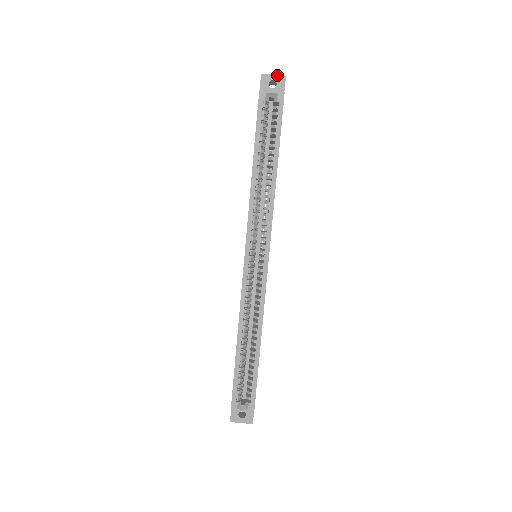
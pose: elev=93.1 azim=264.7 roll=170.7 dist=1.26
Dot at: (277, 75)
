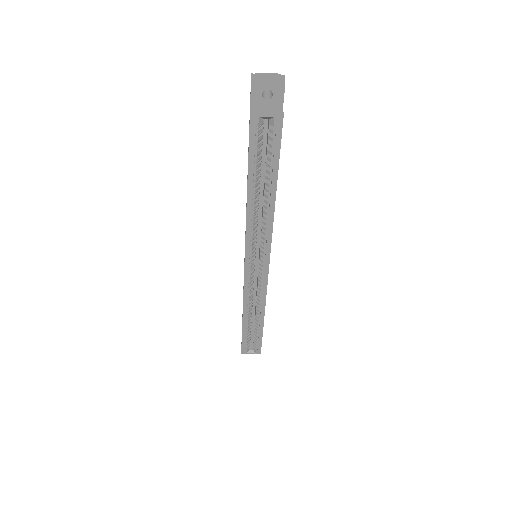
Dot at: (273, 83)
